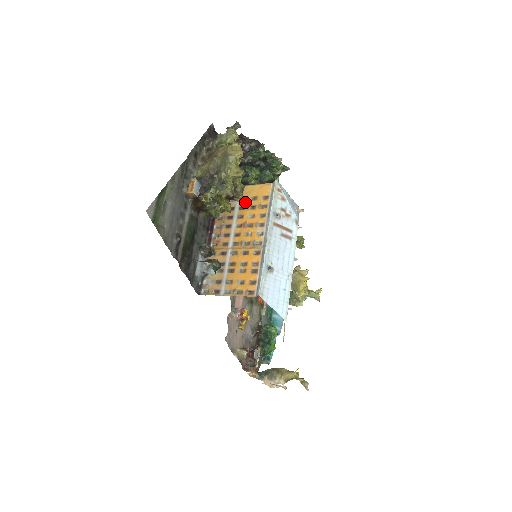
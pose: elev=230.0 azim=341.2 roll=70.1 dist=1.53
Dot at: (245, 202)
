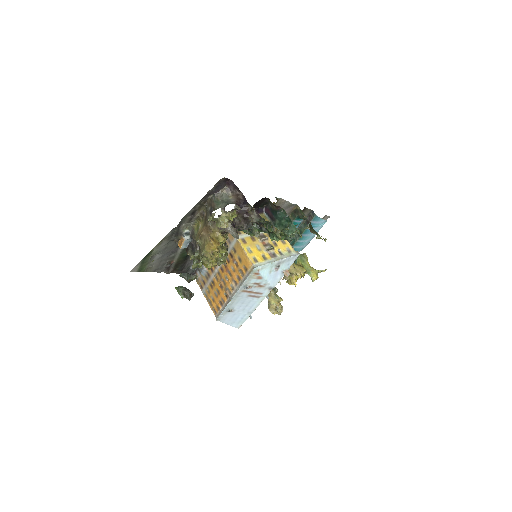
Dot at: (234, 254)
